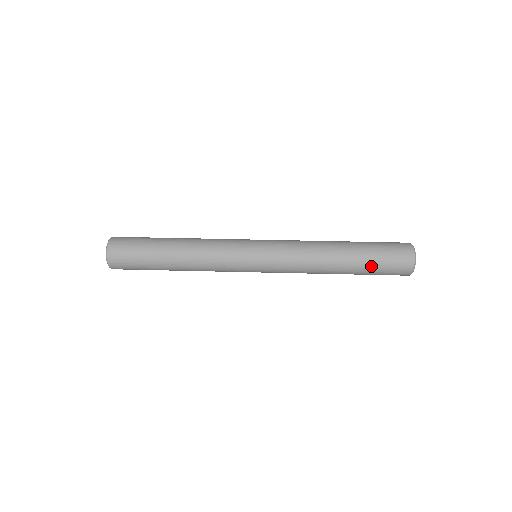
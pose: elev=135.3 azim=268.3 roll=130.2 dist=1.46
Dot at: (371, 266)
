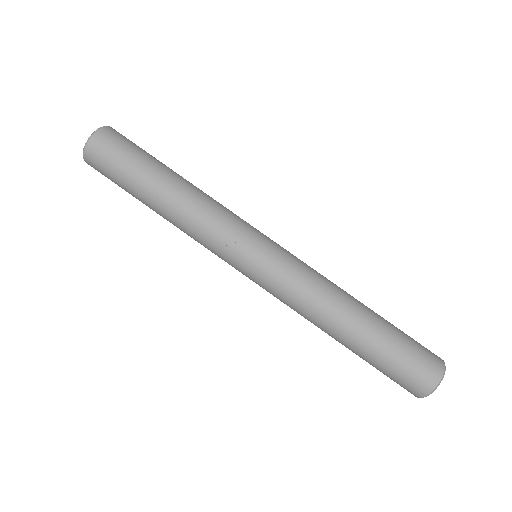
Dot at: (379, 359)
